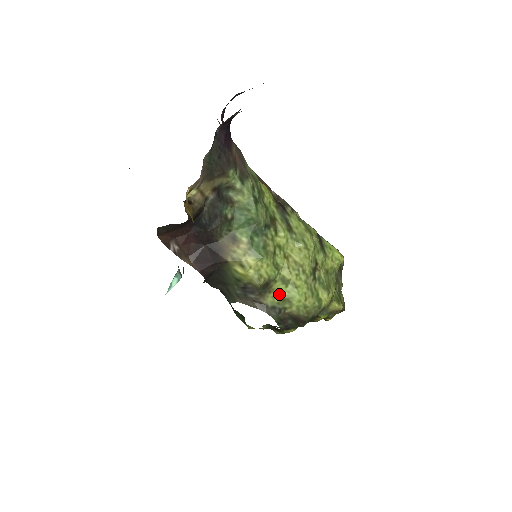
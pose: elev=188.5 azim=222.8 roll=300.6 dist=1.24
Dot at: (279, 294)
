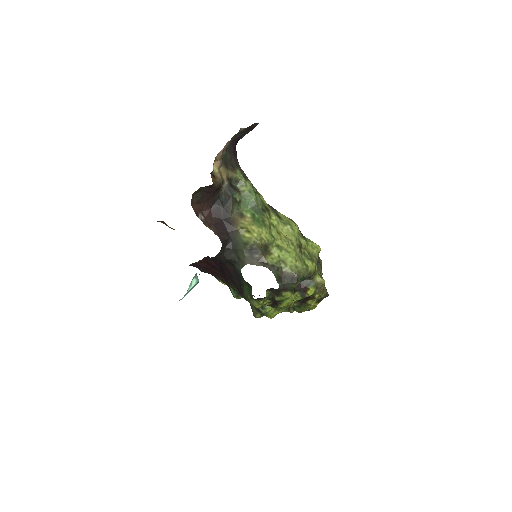
Dot at: (276, 257)
